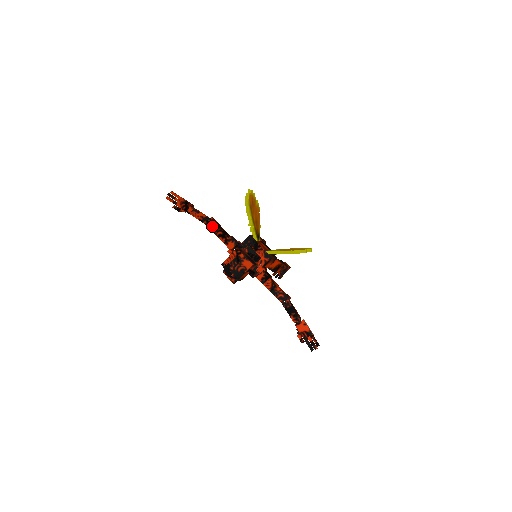
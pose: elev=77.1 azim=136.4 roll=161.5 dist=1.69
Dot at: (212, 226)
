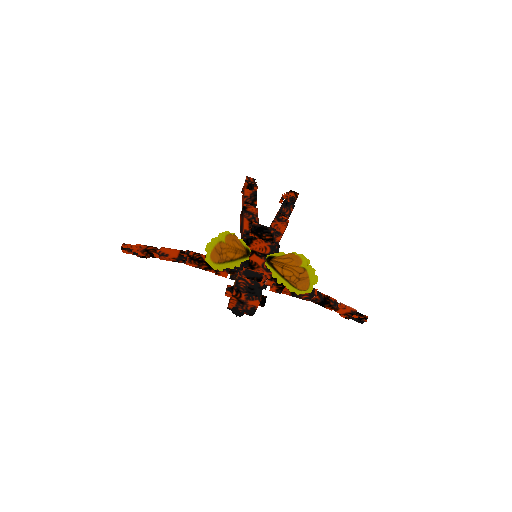
Dot at: (191, 264)
